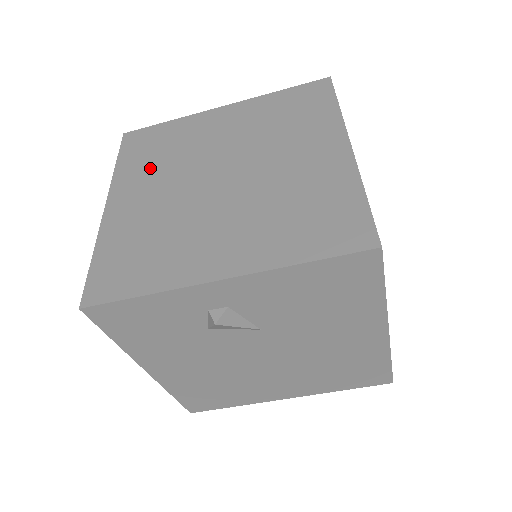
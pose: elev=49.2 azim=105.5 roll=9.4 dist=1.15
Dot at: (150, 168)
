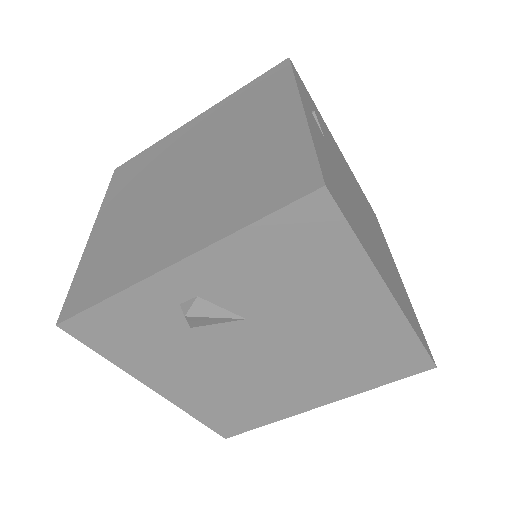
Dot at: (130, 189)
